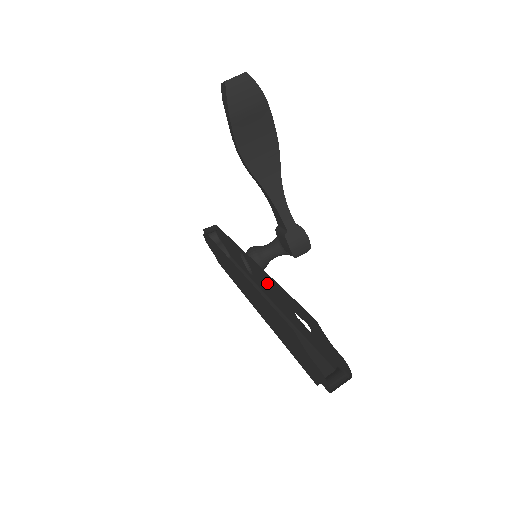
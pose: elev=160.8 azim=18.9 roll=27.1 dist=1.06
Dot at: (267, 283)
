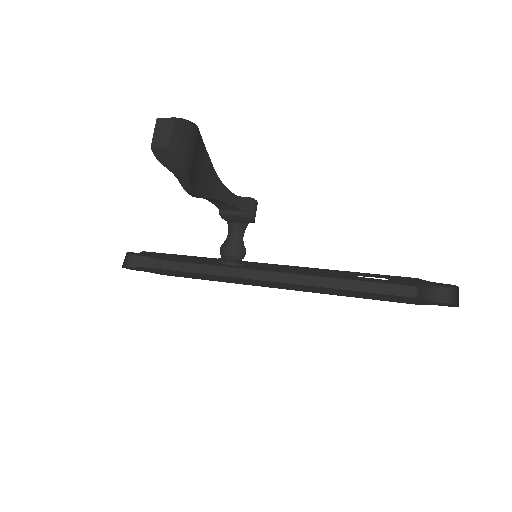
Dot at: (294, 269)
